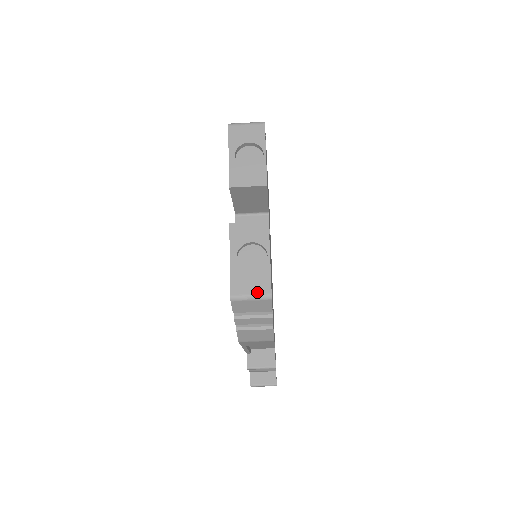
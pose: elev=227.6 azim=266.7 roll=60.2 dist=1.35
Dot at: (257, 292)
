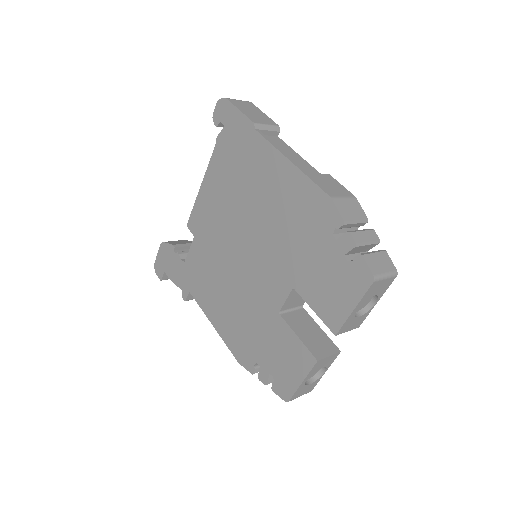
Dot at: occluded
